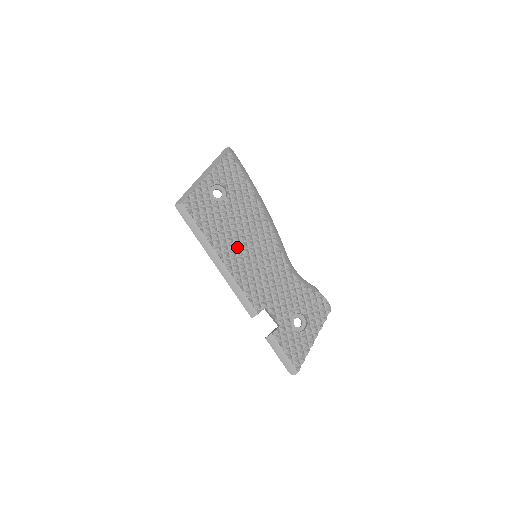
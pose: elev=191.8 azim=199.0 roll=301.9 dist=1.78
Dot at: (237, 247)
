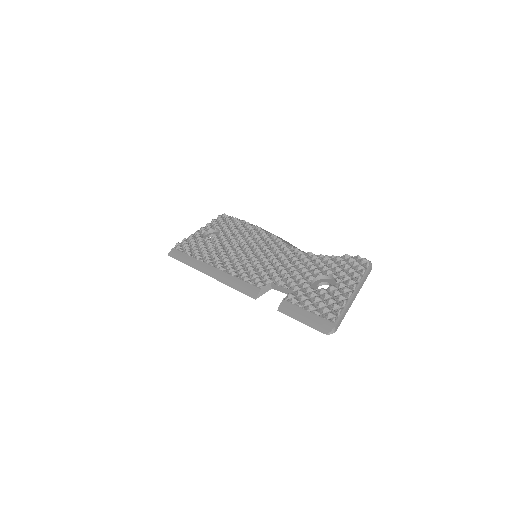
Dot at: (230, 254)
